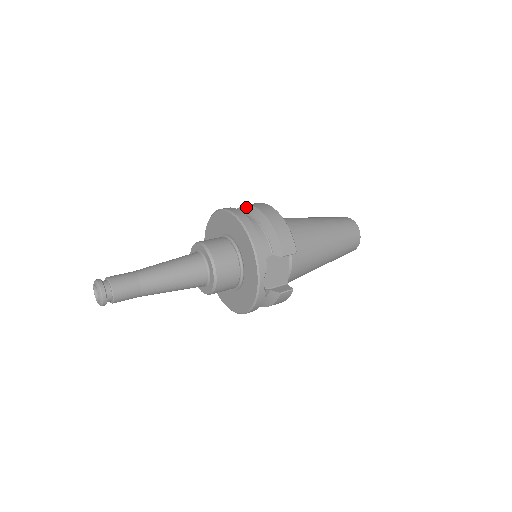
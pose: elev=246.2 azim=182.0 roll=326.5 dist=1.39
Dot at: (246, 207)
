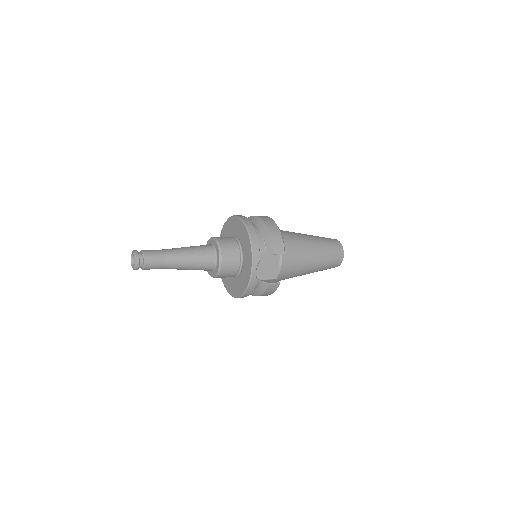
Dot at: (253, 217)
